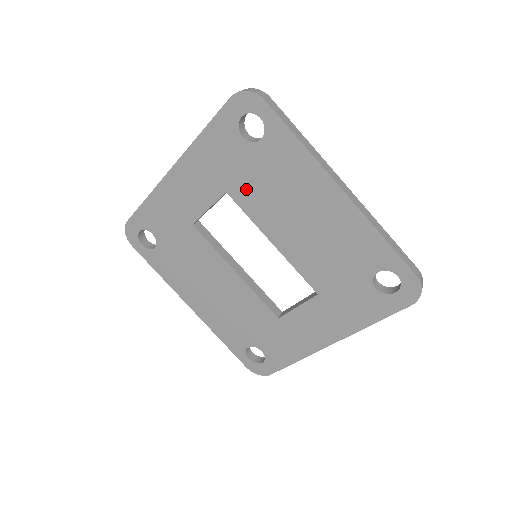
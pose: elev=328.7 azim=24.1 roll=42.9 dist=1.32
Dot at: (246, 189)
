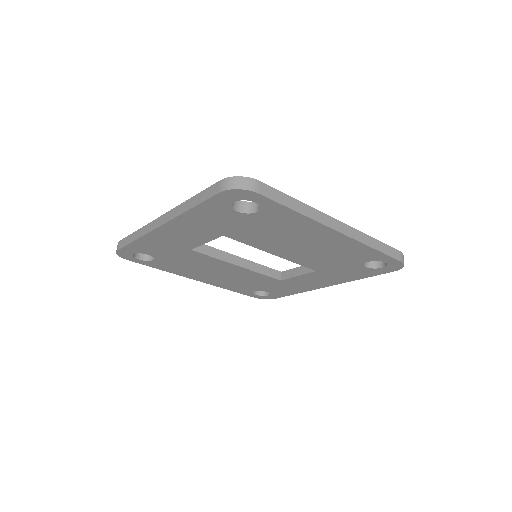
Dot at: (244, 234)
